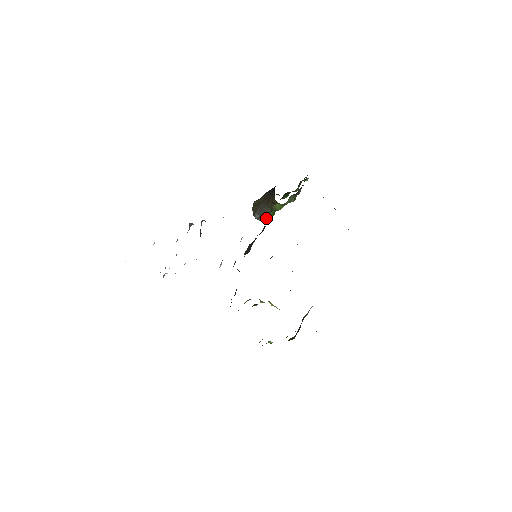
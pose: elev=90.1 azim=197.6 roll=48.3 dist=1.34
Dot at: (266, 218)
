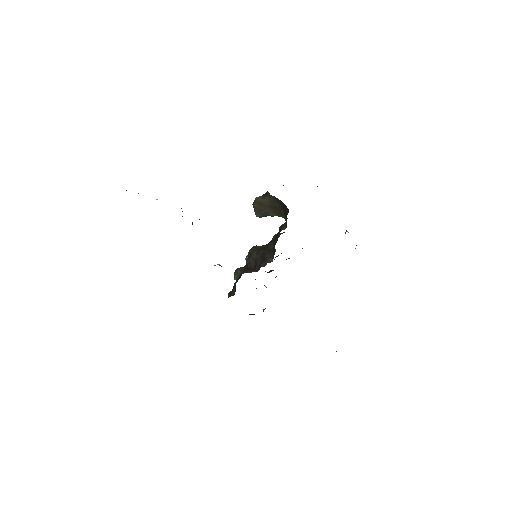
Dot at: (268, 215)
